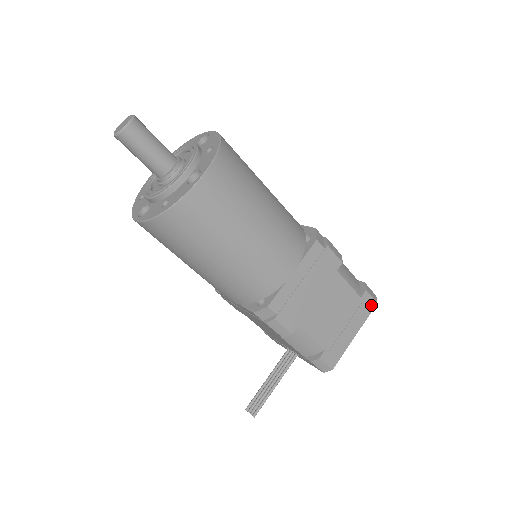
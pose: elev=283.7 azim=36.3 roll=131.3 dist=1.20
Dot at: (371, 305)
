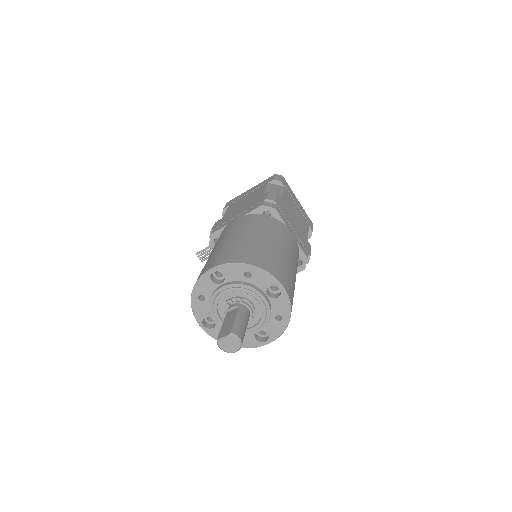
Dot at: occluded
